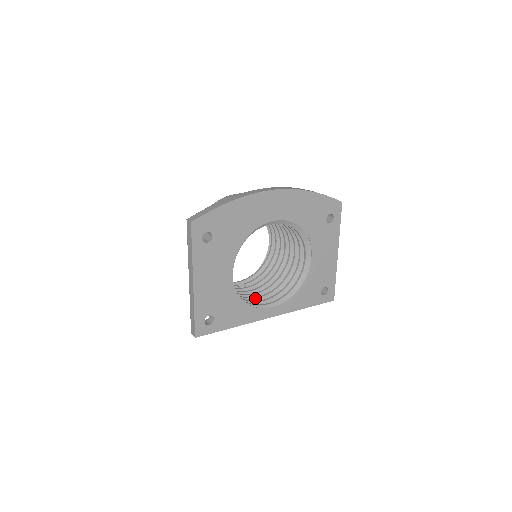
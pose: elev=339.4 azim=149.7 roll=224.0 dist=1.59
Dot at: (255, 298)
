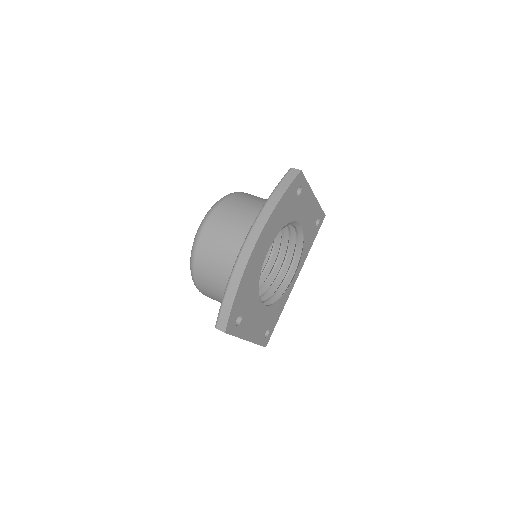
Dot at: (272, 273)
